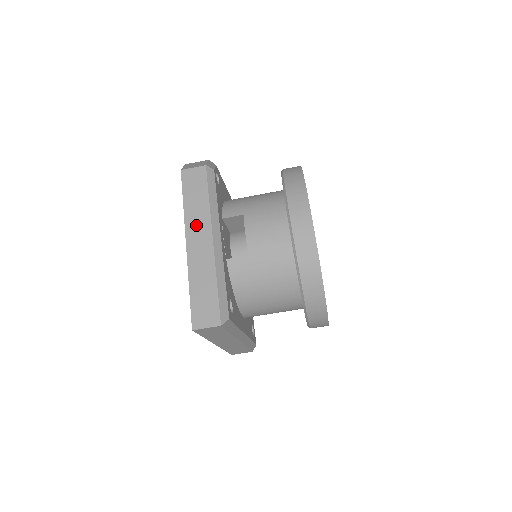
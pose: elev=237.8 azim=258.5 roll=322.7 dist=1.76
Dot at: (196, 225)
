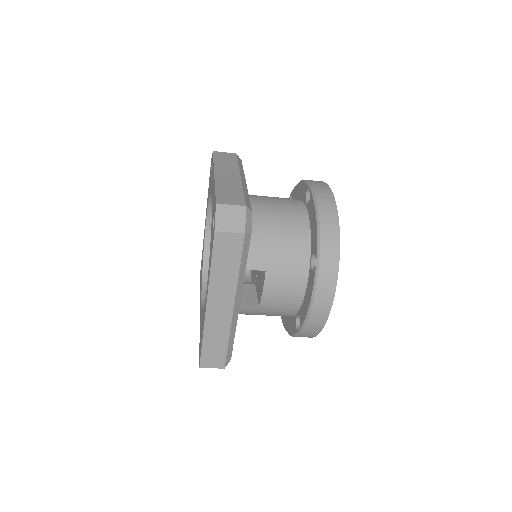
Dot at: (220, 292)
